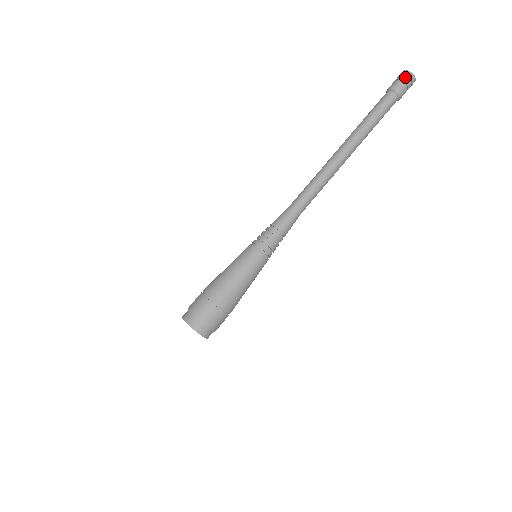
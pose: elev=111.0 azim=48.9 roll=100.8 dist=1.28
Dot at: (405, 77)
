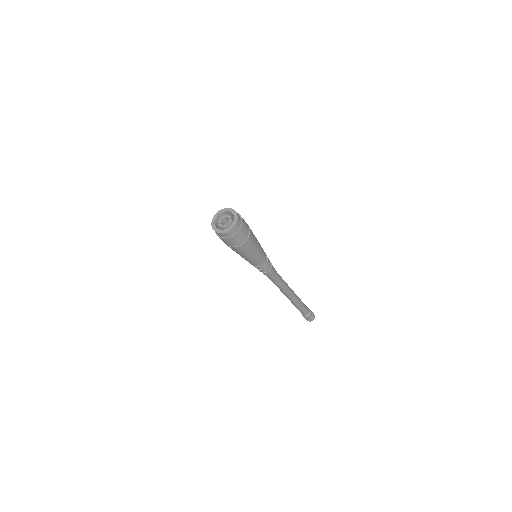
Dot at: occluded
